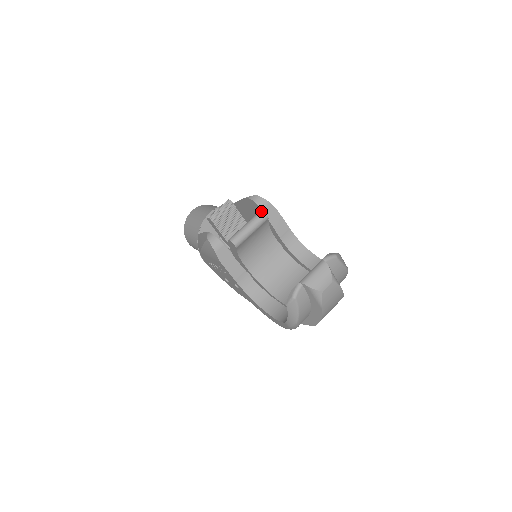
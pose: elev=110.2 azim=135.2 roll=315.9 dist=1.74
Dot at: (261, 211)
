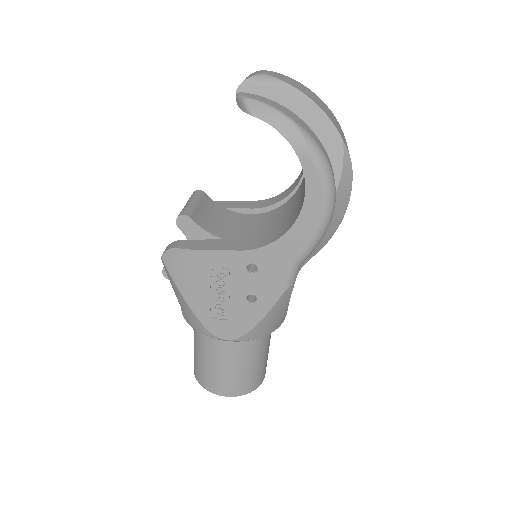
Dot at: occluded
